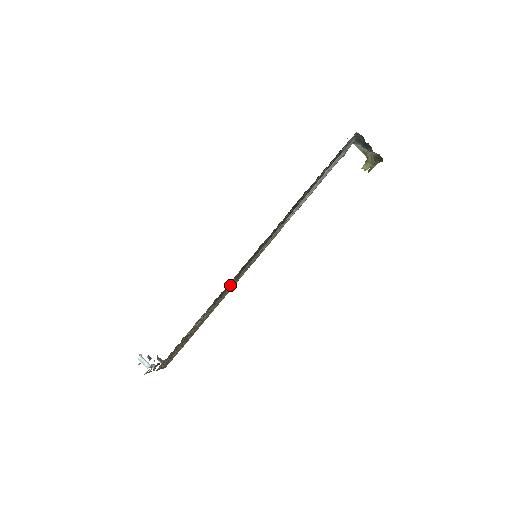
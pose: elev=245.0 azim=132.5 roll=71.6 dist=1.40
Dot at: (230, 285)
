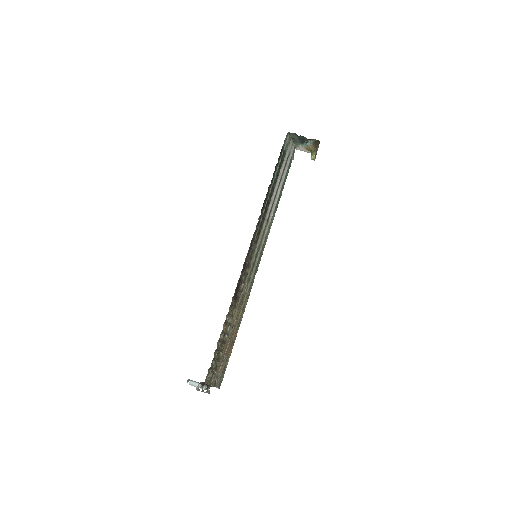
Dot at: (243, 285)
